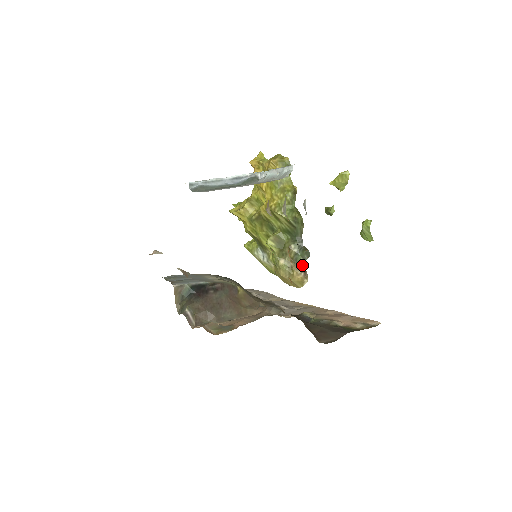
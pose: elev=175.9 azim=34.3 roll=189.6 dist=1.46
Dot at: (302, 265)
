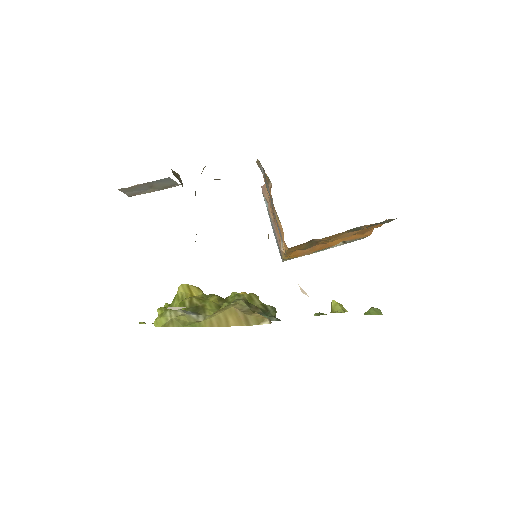
Dot at: occluded
